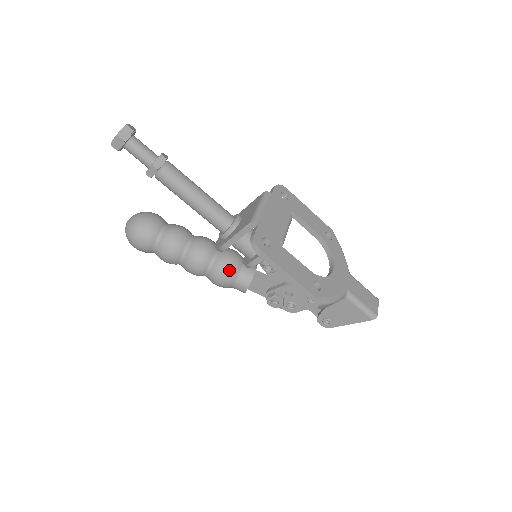
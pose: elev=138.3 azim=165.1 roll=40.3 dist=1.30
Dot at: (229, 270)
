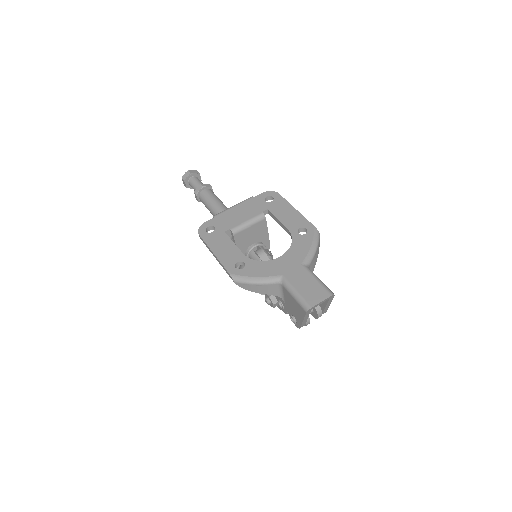
Dot at: occluded
